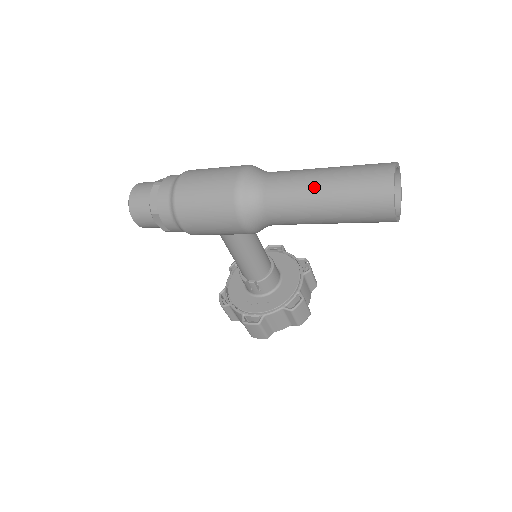
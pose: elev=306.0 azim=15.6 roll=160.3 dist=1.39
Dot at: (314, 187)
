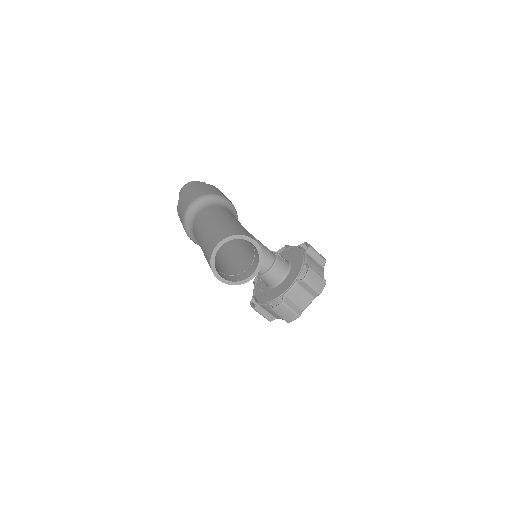
Dot at: (200, 235)
